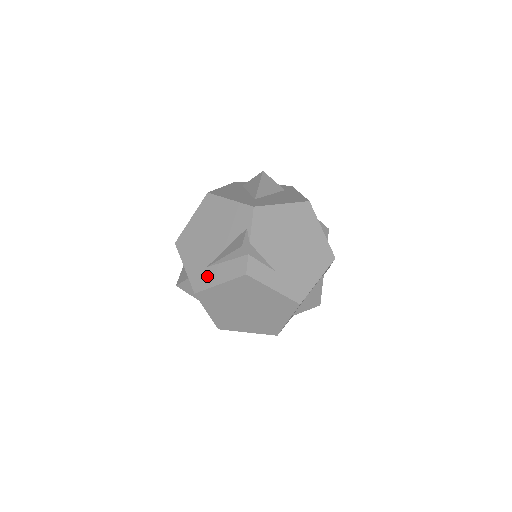
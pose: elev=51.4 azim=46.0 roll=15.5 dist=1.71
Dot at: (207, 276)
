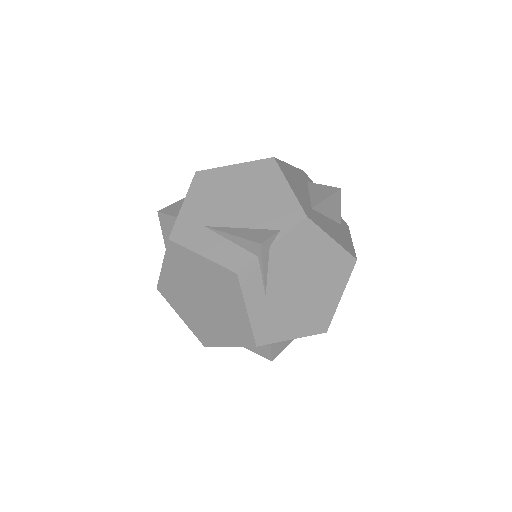
Dot at: (197, 235)
